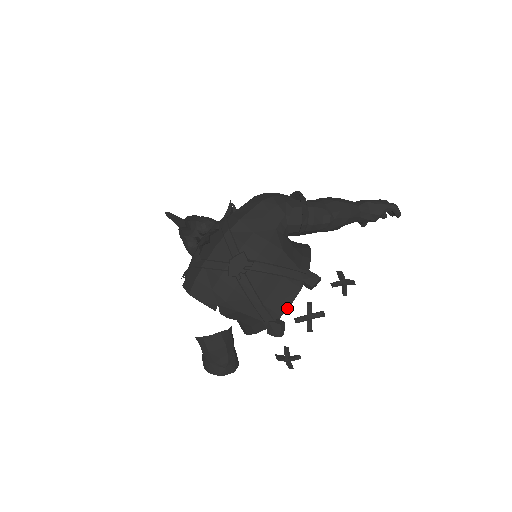
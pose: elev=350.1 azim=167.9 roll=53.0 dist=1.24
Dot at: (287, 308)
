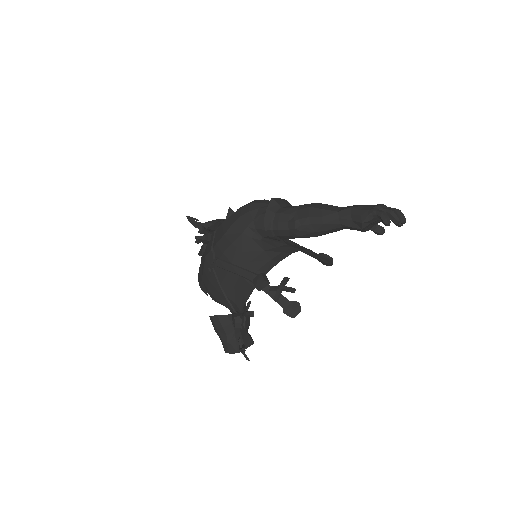
Dot at: (244, 304)
